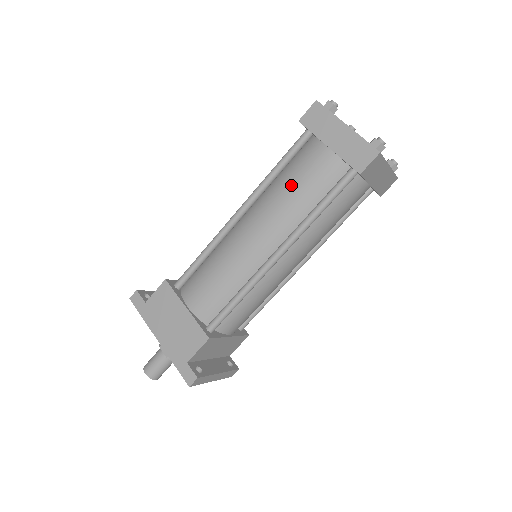
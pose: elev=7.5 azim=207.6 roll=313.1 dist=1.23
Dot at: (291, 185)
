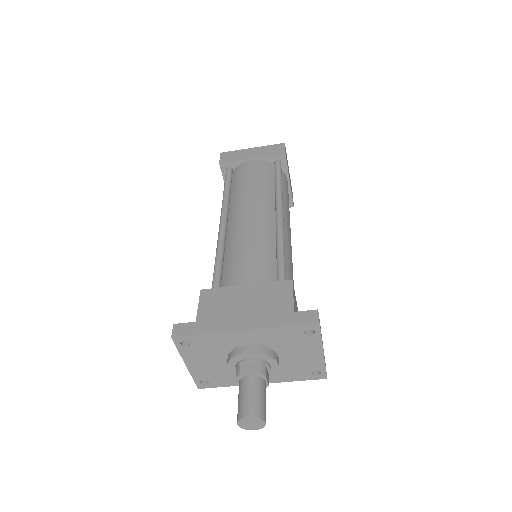
Dot at: (248, 183)
